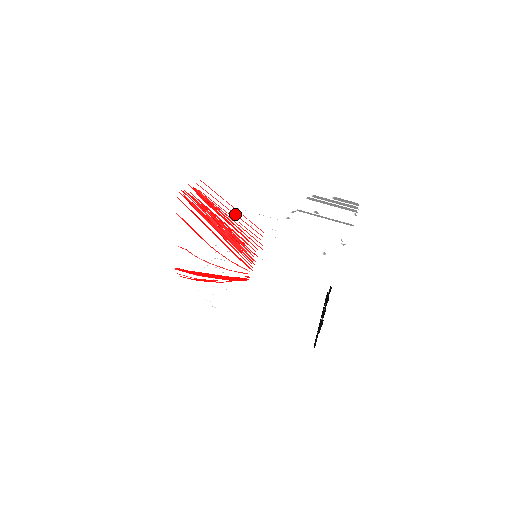
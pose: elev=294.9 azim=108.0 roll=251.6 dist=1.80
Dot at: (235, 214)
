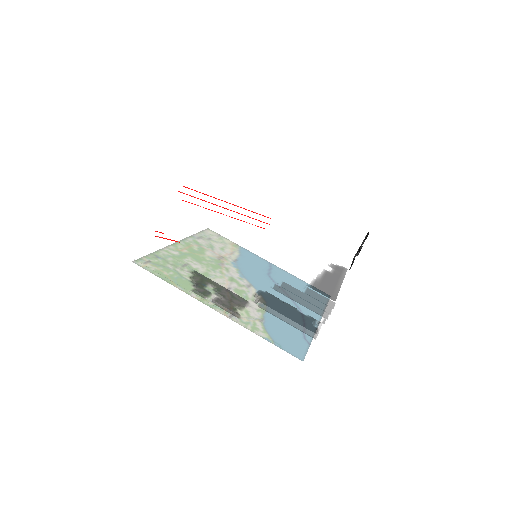
Dot at: occluded
